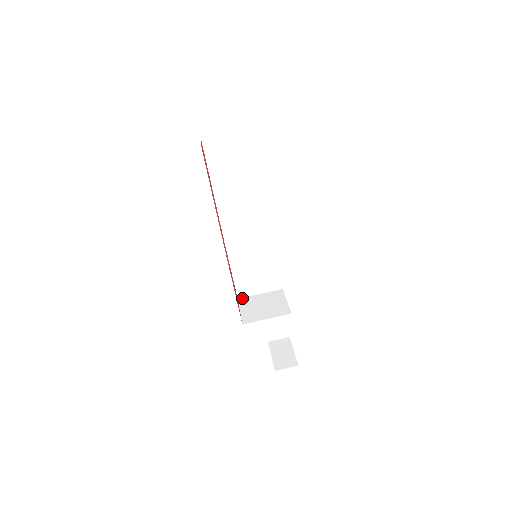
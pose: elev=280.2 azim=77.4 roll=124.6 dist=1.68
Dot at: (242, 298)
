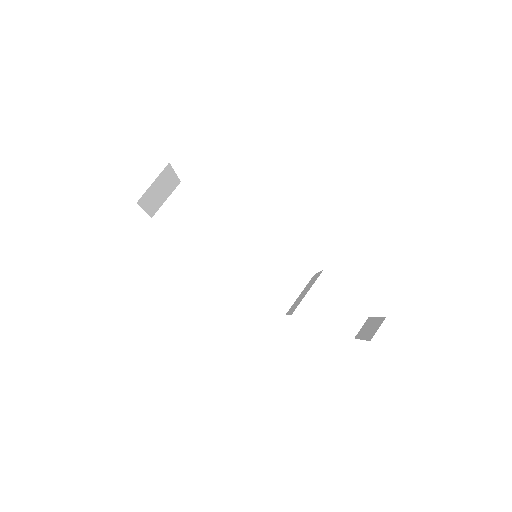
Dot at: (288, 311)
